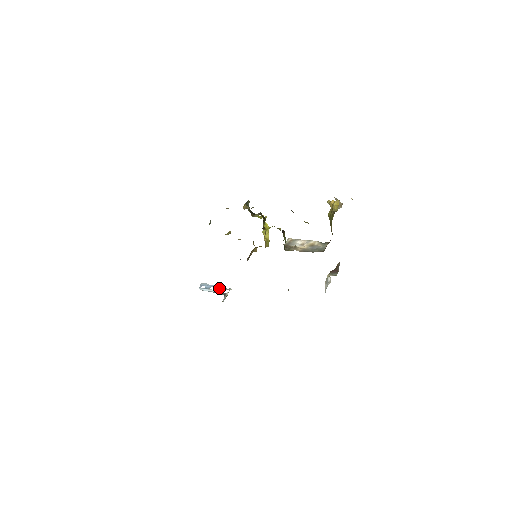
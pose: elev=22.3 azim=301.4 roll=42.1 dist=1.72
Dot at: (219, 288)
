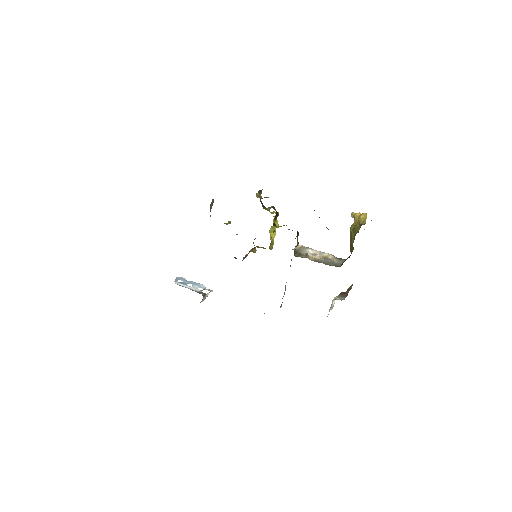
Dot at: (198, 286)
